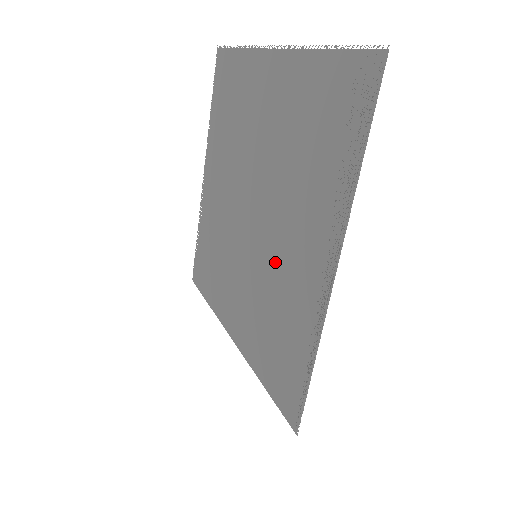
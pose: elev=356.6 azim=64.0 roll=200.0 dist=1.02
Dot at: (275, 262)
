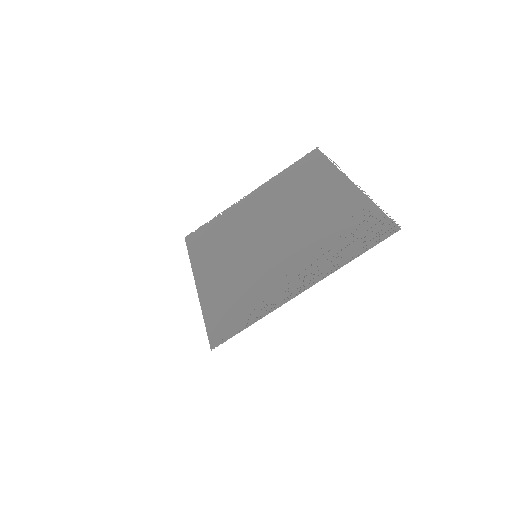
Dot at: (269, 266)
